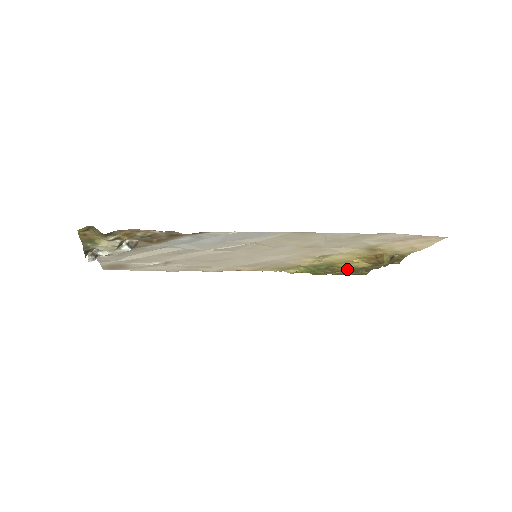
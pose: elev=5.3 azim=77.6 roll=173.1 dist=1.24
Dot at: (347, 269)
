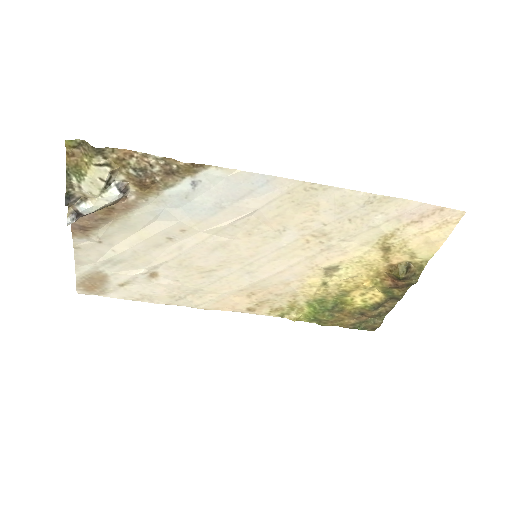
Dot at: (358, 312)
